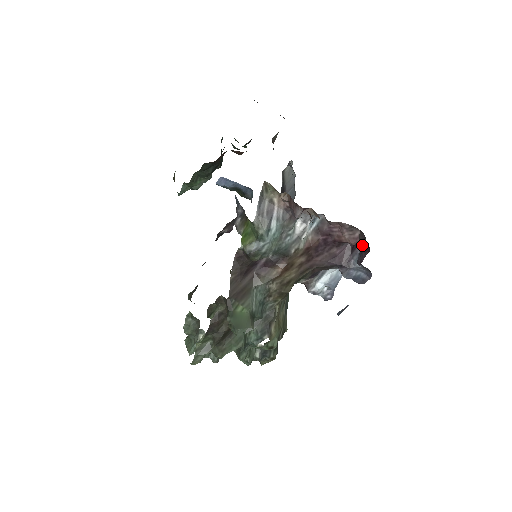
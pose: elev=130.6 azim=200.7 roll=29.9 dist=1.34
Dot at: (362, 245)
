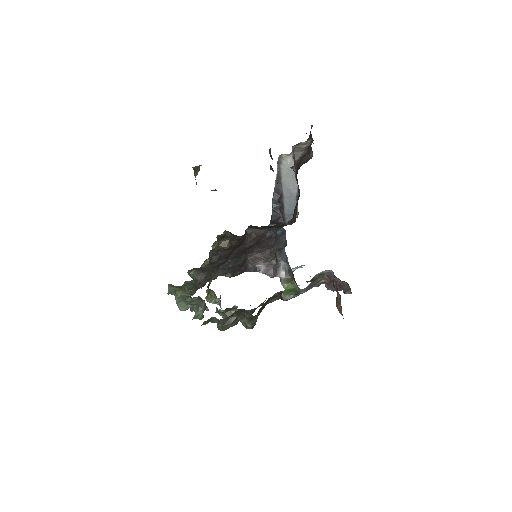
Dot at: (346, 293)
